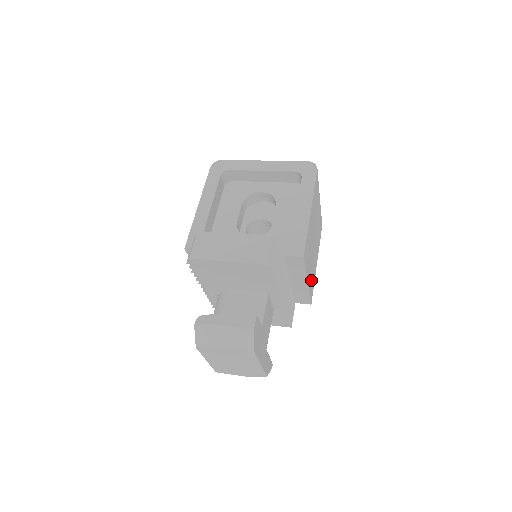
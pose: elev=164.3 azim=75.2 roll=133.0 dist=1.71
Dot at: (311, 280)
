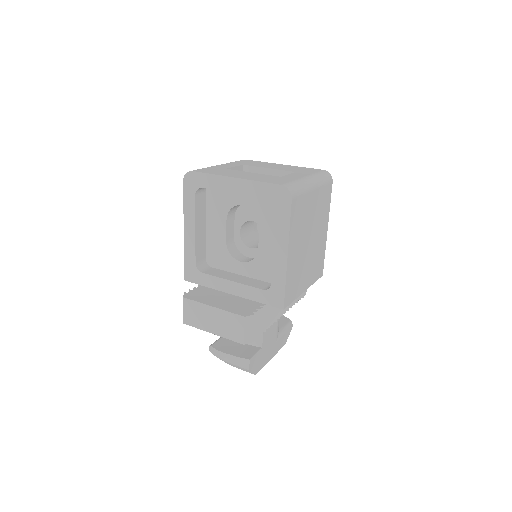
Dot at: (315, 269)
